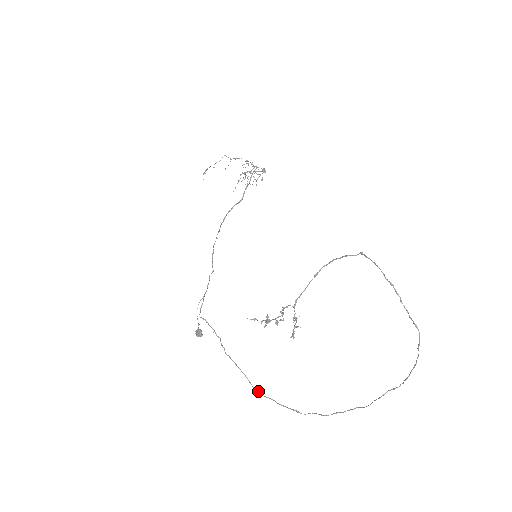
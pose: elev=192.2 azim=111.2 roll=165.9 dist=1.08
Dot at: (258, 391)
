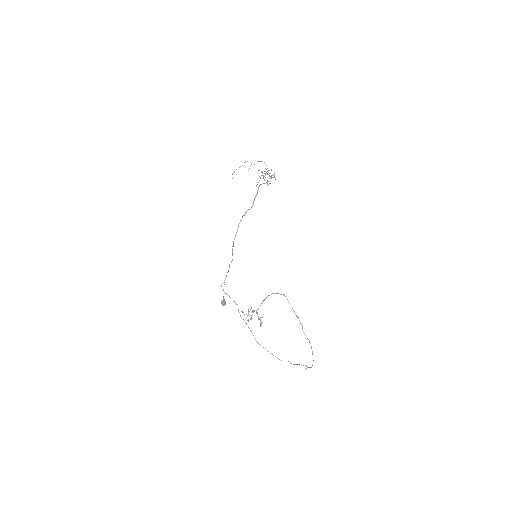
Dot at: occluded
